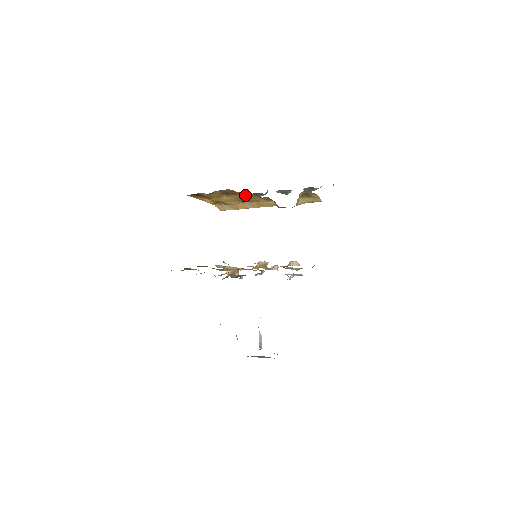
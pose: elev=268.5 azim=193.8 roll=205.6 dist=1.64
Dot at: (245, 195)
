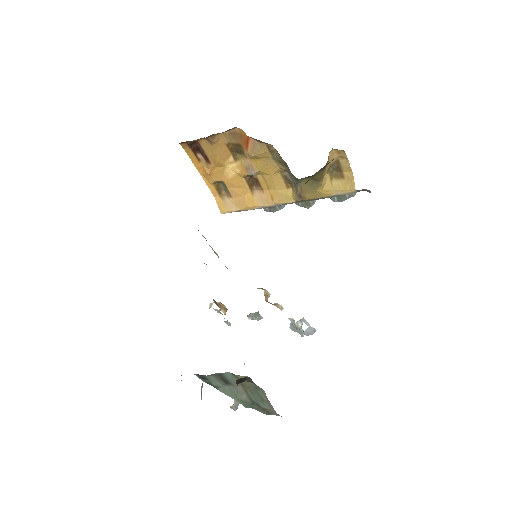
Dot at: (258, 151)
